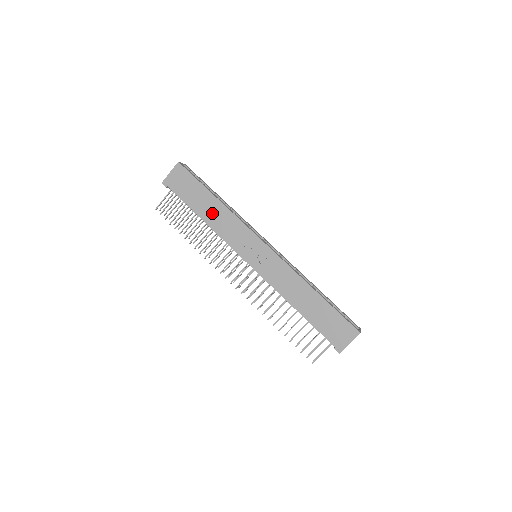
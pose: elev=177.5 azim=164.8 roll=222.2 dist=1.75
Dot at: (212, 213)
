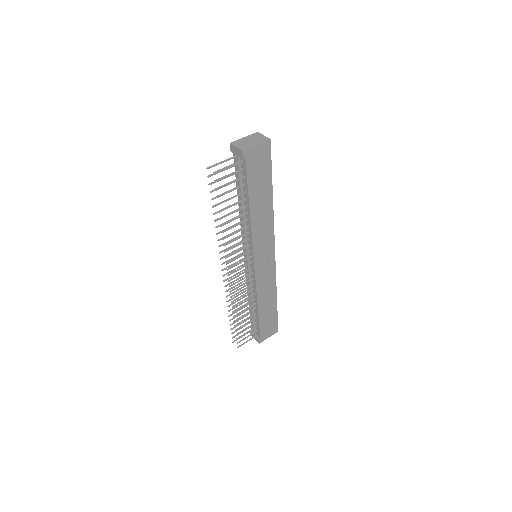
Dot at: (261, 209)
